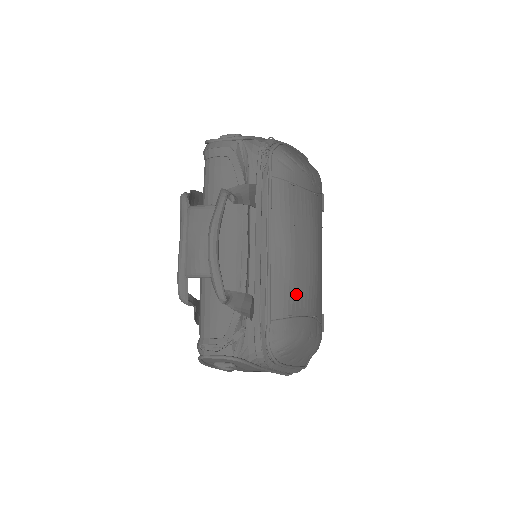
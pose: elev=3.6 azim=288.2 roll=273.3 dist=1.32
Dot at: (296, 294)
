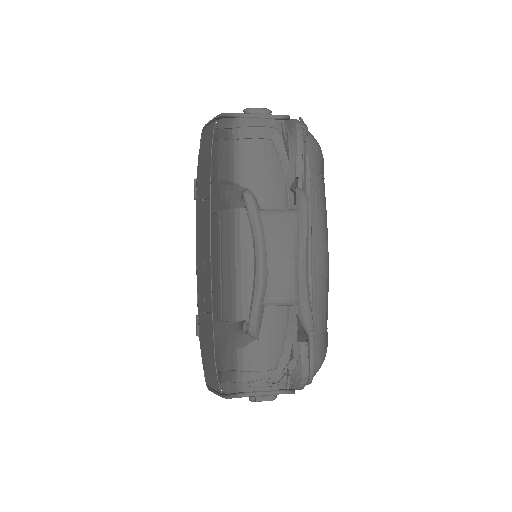
Dot at: occluded
